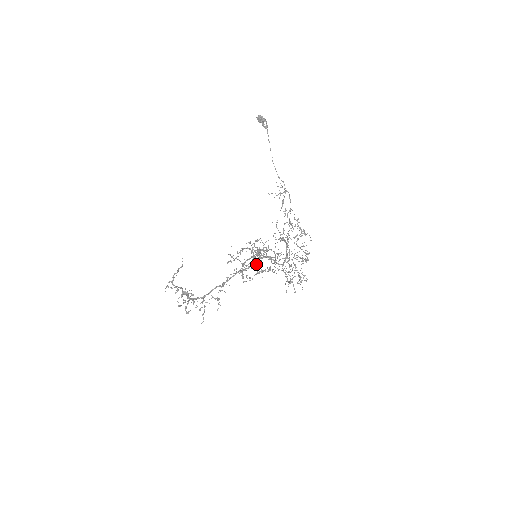
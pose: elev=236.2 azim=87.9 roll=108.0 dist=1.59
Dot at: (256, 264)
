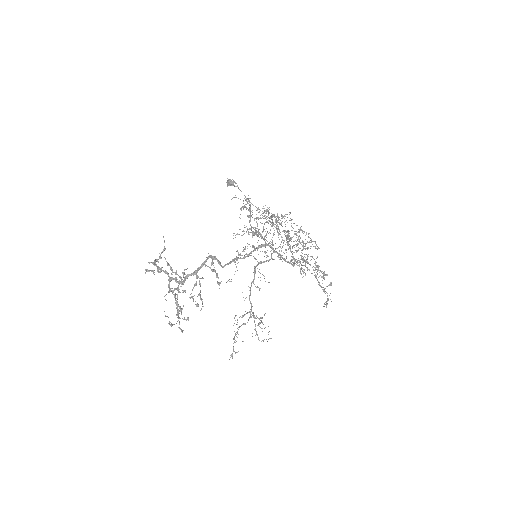
Dot at: (256, 248)
